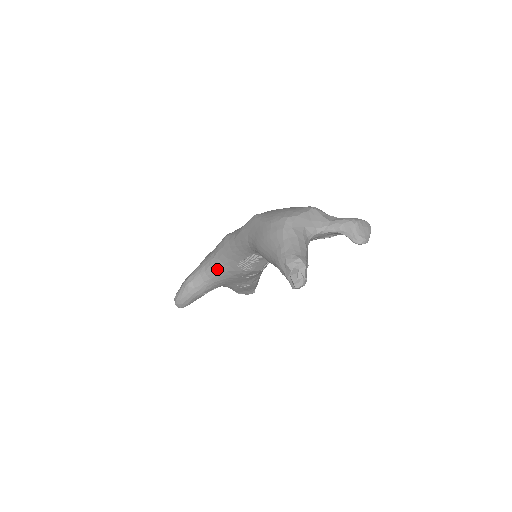
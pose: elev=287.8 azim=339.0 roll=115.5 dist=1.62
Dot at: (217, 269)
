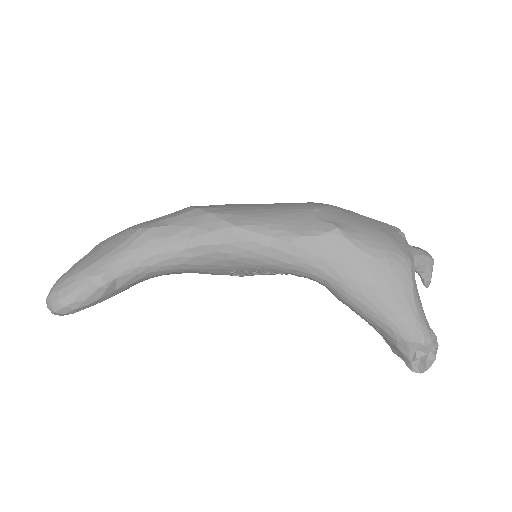
Dot at: (181, 267)
